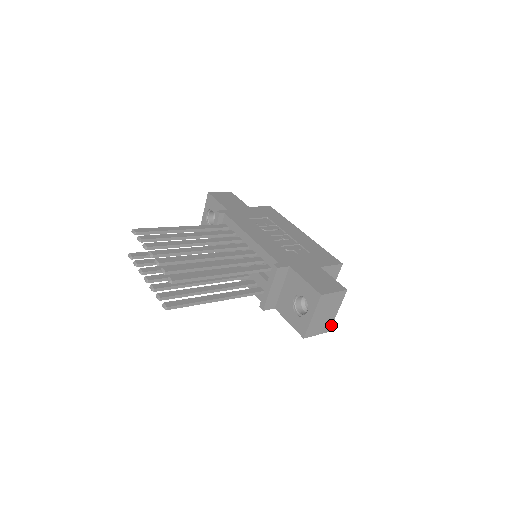
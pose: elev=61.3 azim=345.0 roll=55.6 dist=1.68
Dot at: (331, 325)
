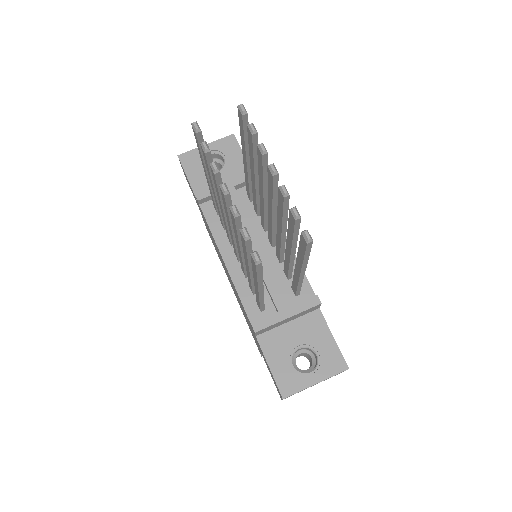
Dot at: occluded
